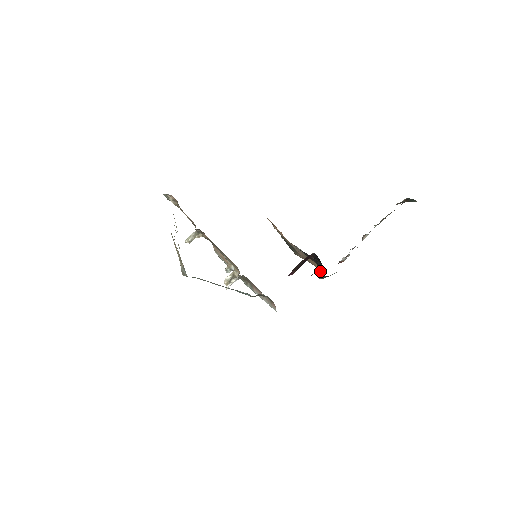
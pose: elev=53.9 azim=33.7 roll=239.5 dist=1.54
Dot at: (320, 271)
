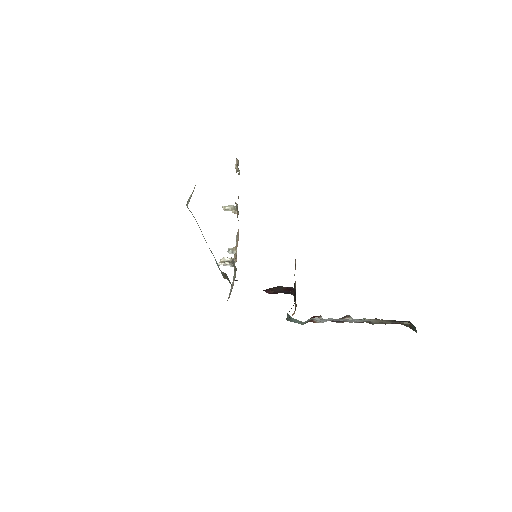
Dot at: occluded
